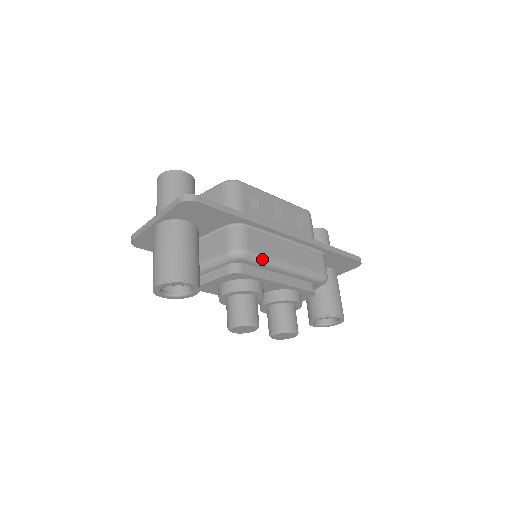
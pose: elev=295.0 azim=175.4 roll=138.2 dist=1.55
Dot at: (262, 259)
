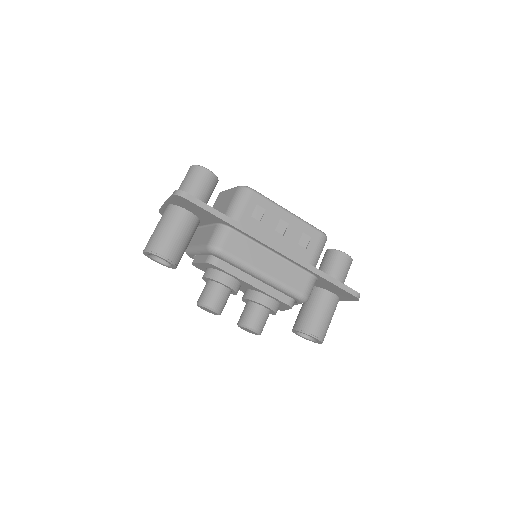
Dot at: (235, 260)
